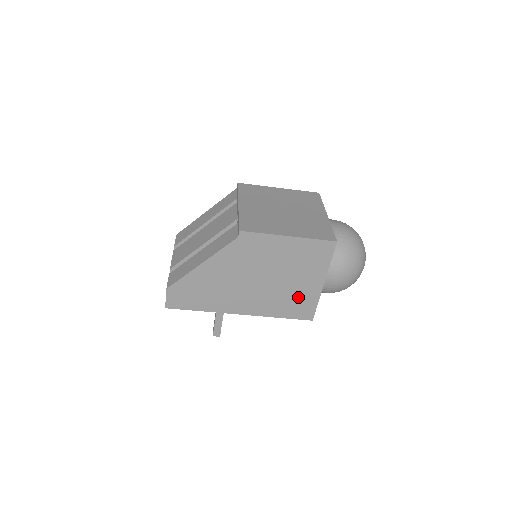
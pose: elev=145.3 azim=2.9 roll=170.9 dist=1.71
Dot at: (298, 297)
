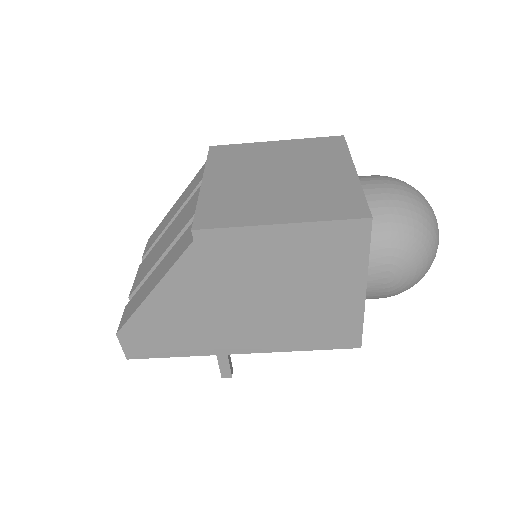
Dot at: (327, 317)
